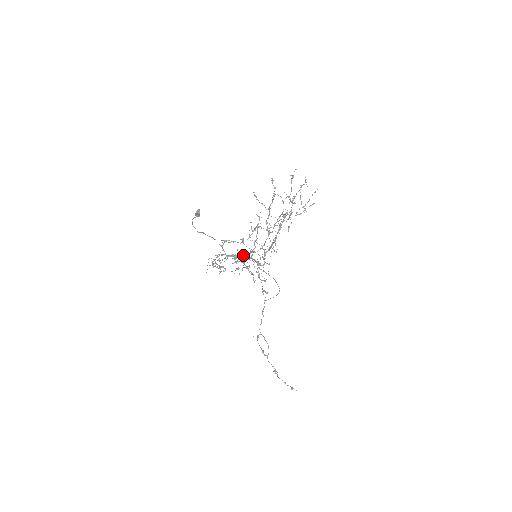
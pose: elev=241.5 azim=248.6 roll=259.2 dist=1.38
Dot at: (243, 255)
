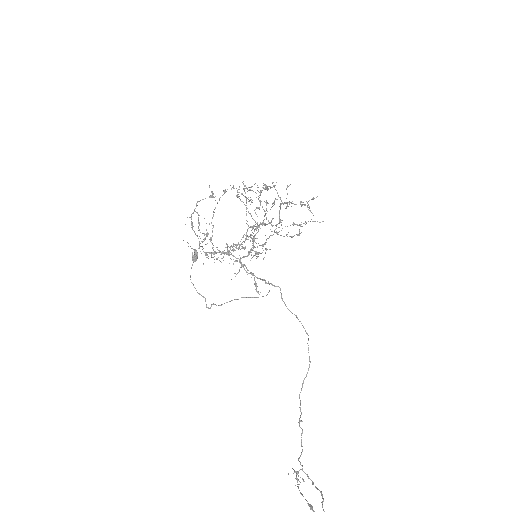
Dot at: occluded
